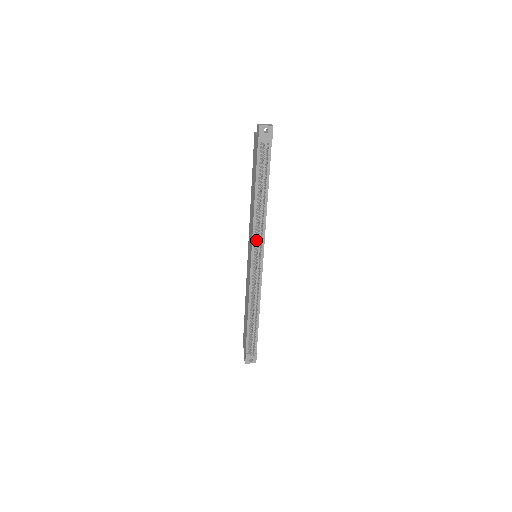
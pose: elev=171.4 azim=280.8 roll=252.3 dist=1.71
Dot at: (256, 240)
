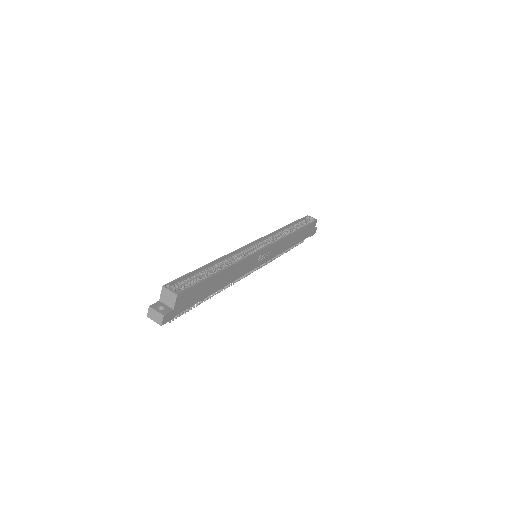
Dot at: occluded
